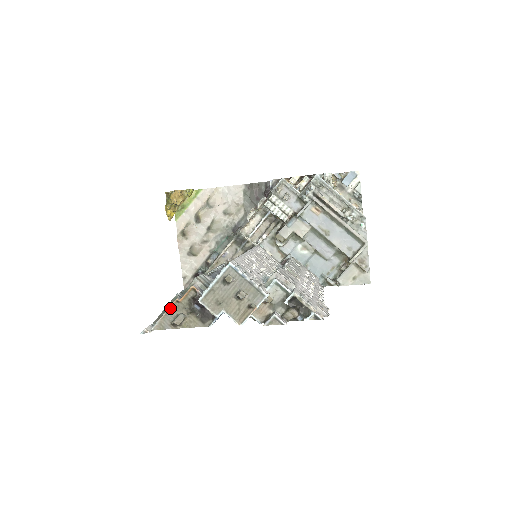
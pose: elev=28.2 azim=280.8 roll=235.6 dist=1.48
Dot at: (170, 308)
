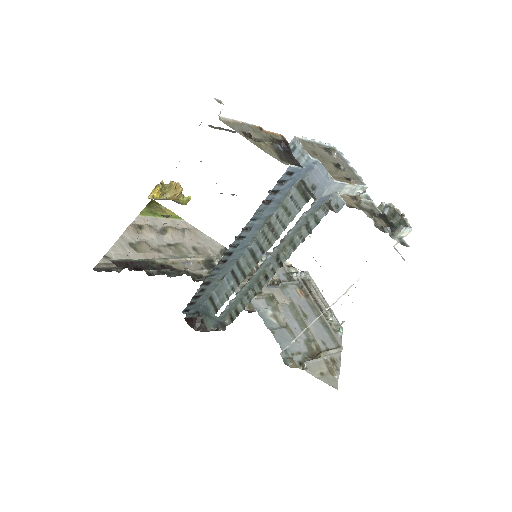
Dot at: (249, 125)
